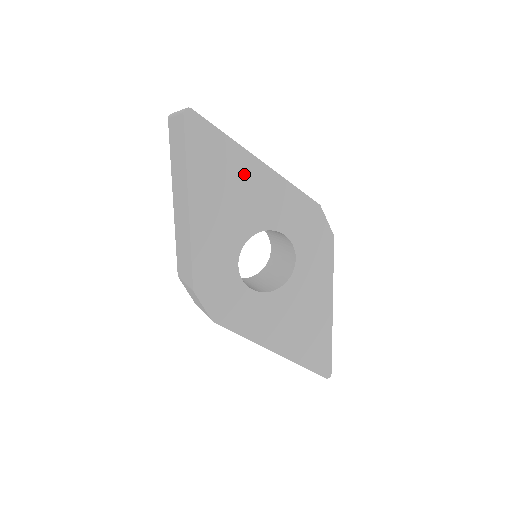
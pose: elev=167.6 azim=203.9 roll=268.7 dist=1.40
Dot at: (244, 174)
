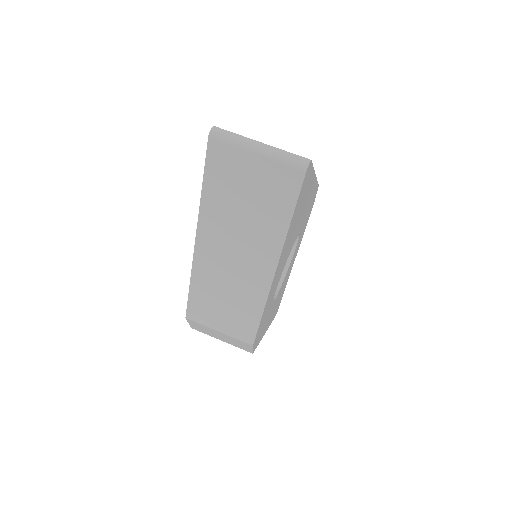
Dot at: (305, 201)
